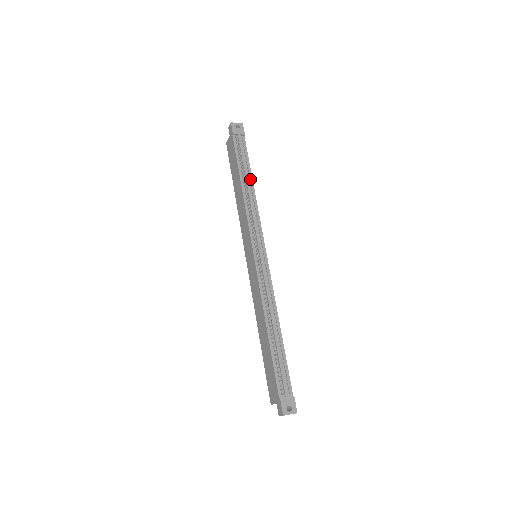
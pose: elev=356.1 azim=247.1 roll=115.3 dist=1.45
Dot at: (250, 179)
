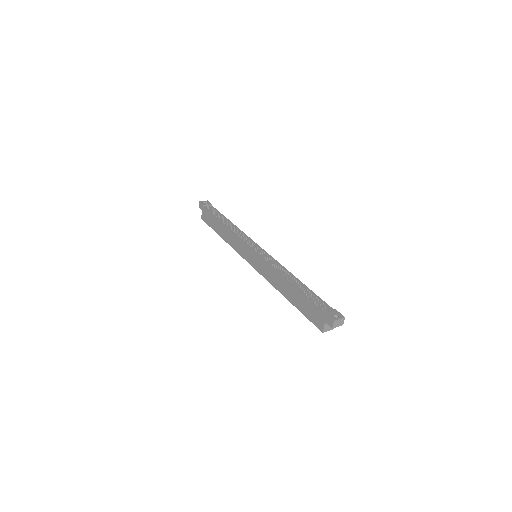
Dot at: (228, 221)
